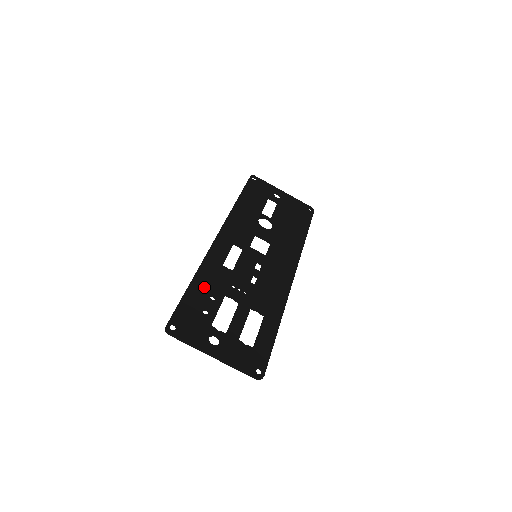
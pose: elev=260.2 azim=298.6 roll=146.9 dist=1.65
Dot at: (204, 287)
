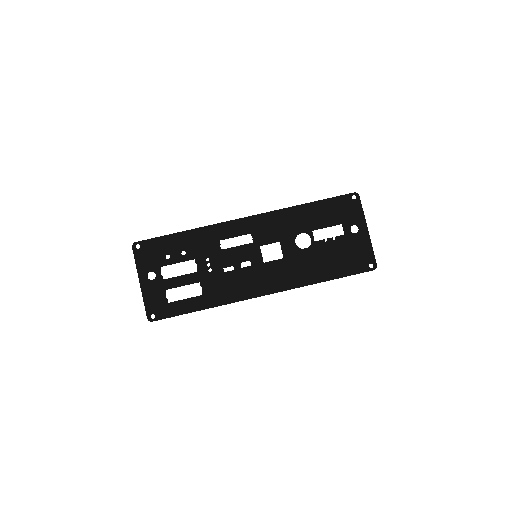
Dot at: (187, 242)
